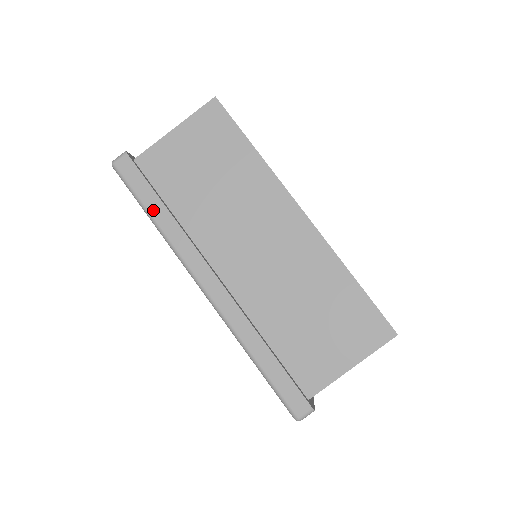
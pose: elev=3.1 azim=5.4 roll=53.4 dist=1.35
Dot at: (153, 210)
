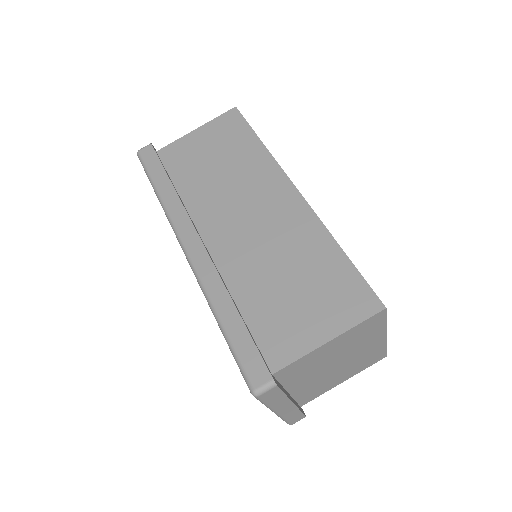
Dot at: (159, 184)
